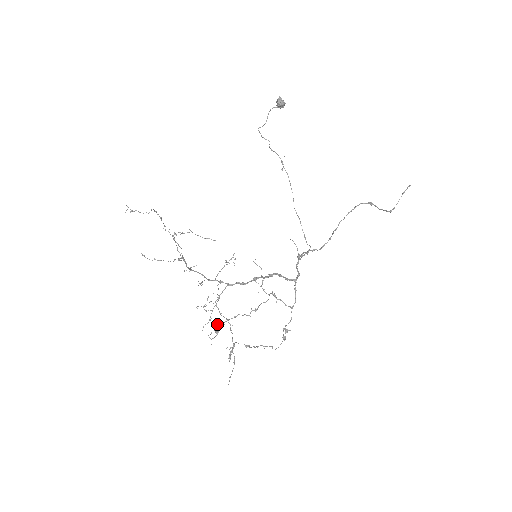
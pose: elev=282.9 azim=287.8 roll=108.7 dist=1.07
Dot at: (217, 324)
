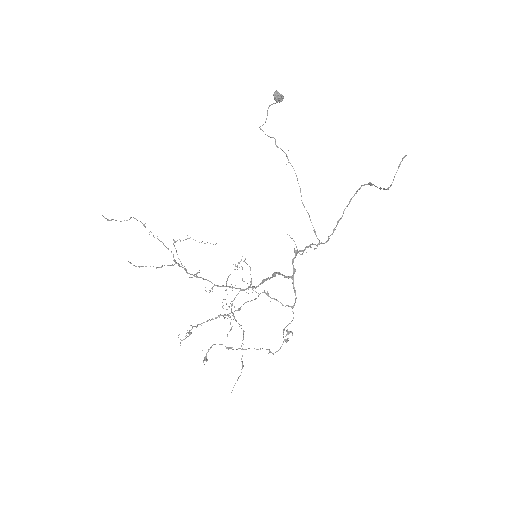
Dot at: (190, 325)
